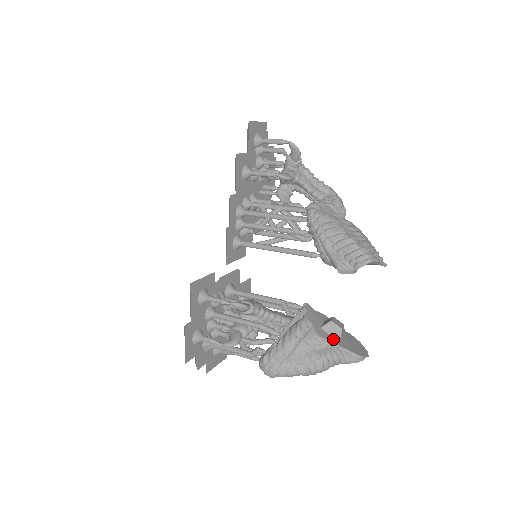
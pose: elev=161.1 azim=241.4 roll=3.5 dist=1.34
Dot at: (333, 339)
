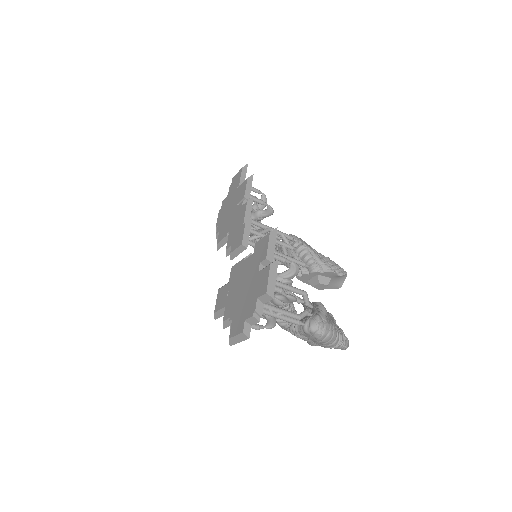
Dot at: occluded
